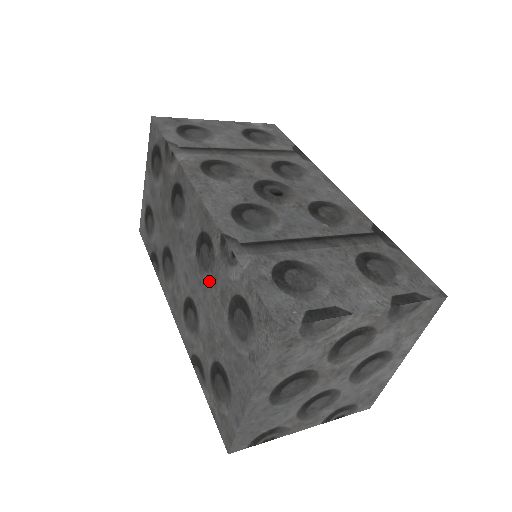
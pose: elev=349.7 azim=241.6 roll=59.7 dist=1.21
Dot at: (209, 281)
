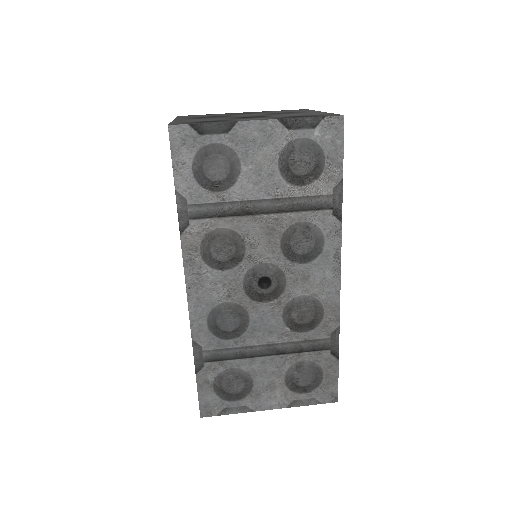
Dot at: occluded
